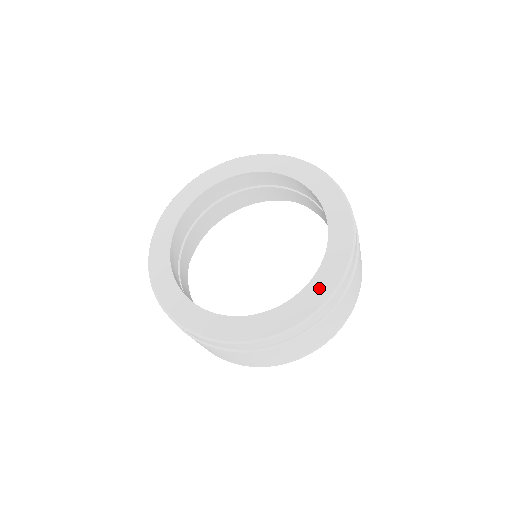
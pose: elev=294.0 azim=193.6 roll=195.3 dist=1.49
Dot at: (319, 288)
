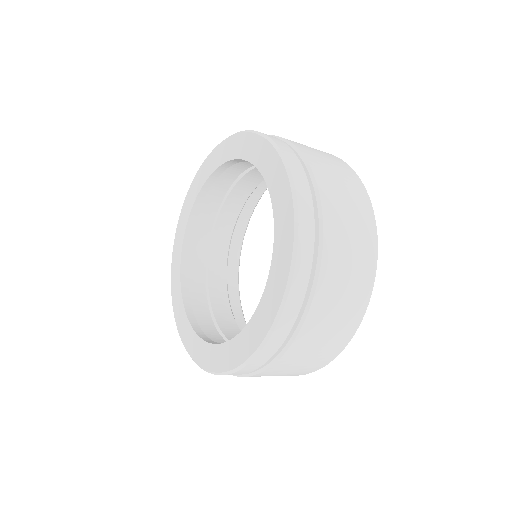
Dot at: (264, 313)
